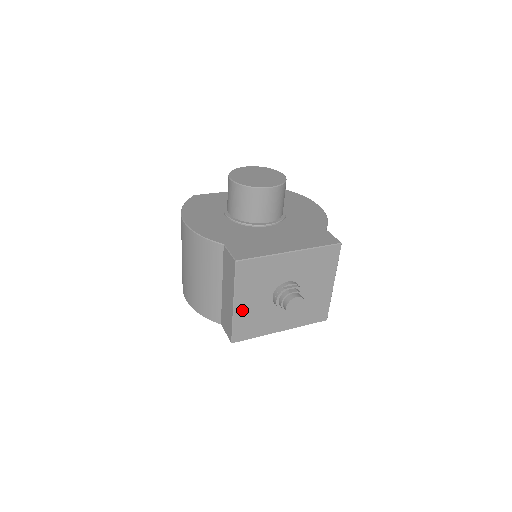
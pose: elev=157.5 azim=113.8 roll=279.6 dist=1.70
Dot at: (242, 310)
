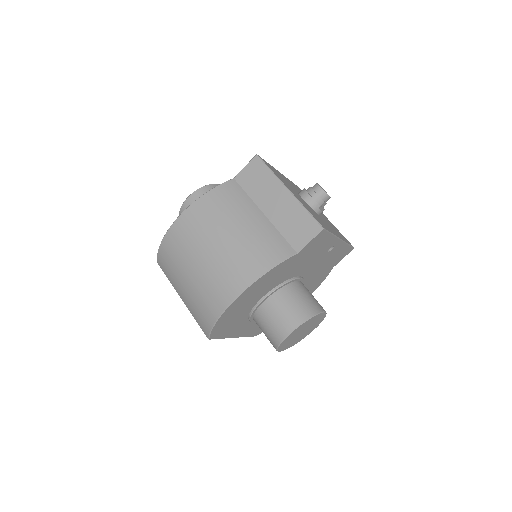
Dot at: occluded
